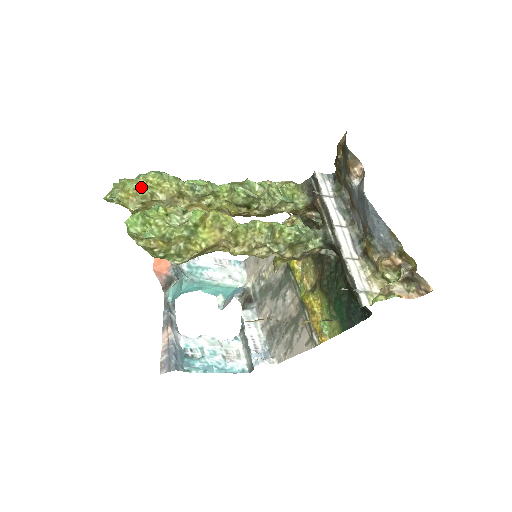
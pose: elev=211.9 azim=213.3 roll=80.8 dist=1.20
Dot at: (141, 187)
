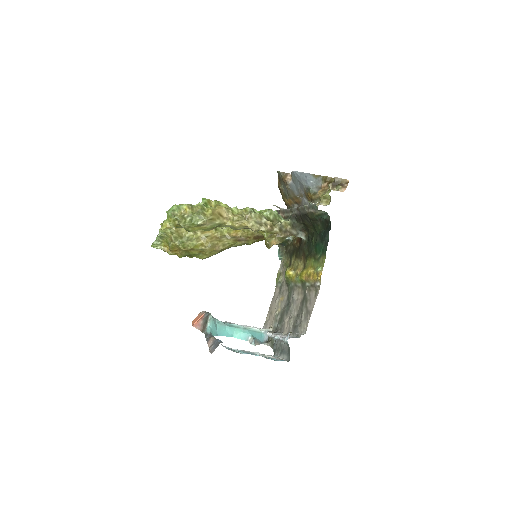
Dot at: occluded
